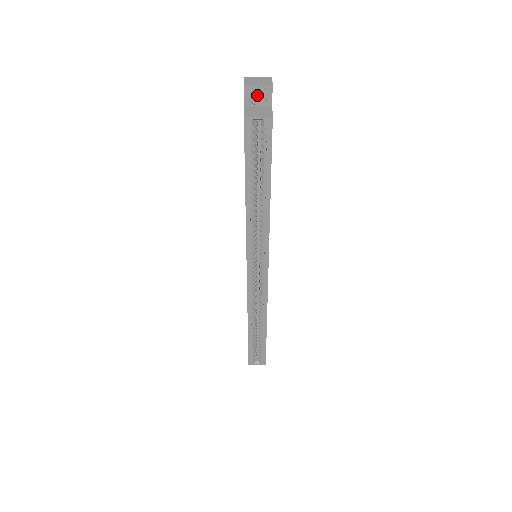
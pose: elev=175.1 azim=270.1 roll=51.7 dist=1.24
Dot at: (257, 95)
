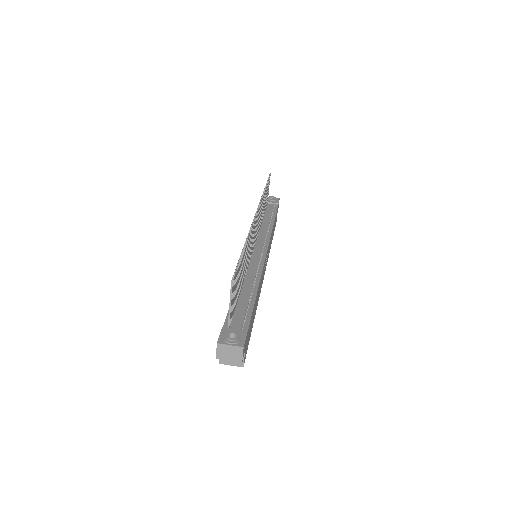
Dot at: occluded
